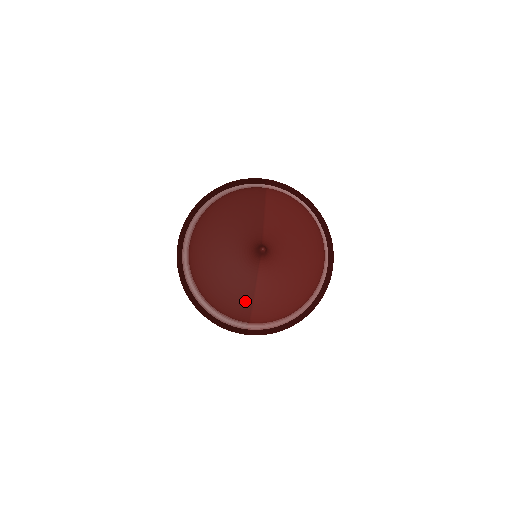
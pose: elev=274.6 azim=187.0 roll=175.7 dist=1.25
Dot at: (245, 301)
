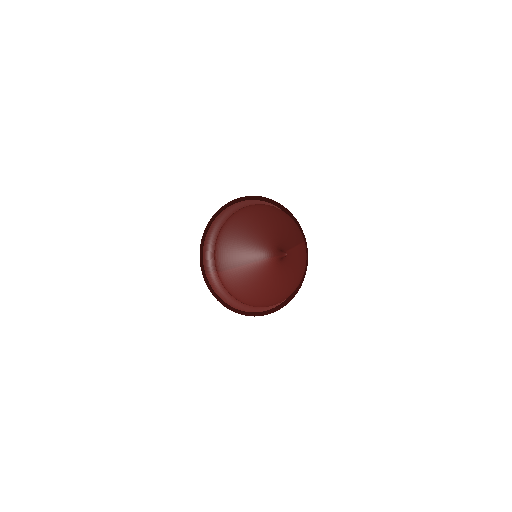
Dot at: (235, 261)
